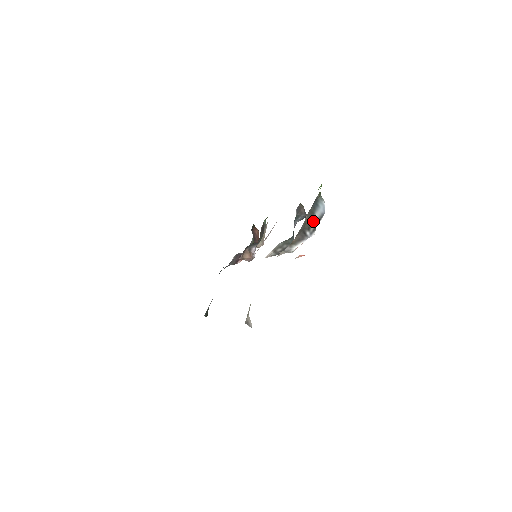
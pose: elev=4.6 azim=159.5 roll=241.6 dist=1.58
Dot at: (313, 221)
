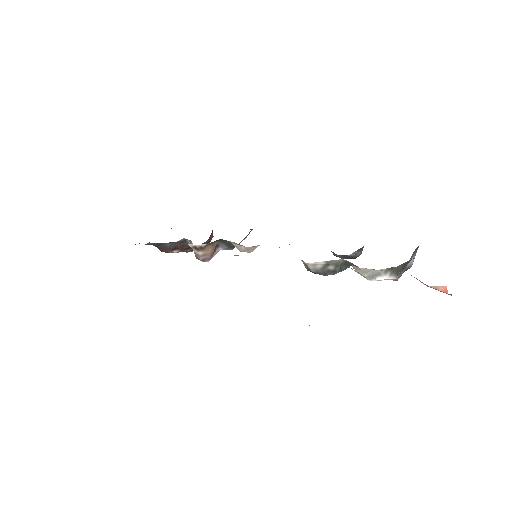
Dot at: (407, 264)
